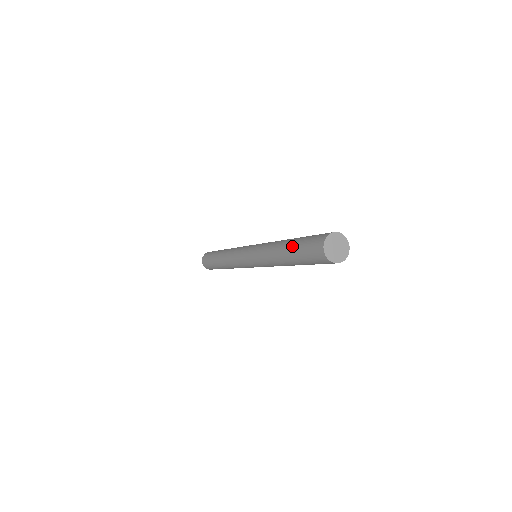
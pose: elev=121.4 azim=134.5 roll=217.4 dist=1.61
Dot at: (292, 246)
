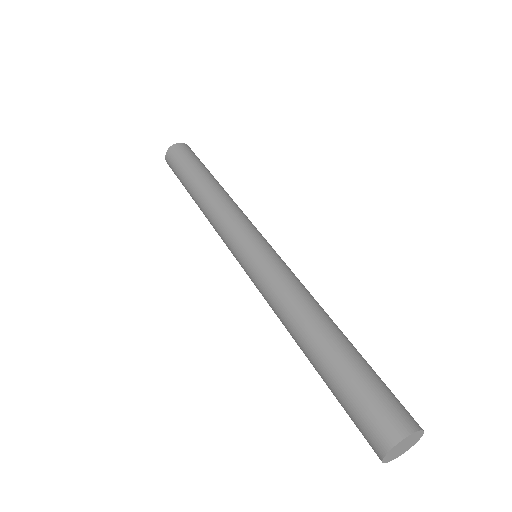
Dot at: (324, 374)
